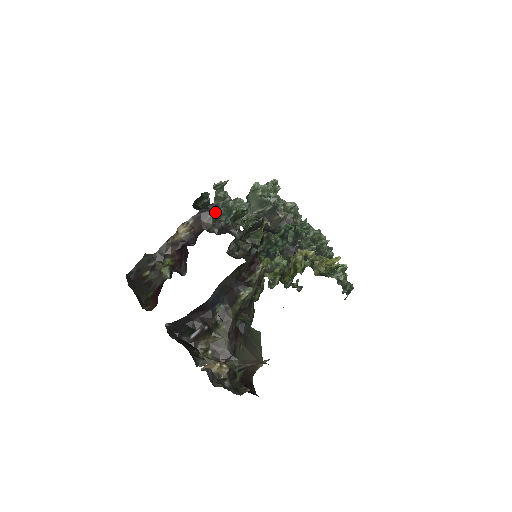
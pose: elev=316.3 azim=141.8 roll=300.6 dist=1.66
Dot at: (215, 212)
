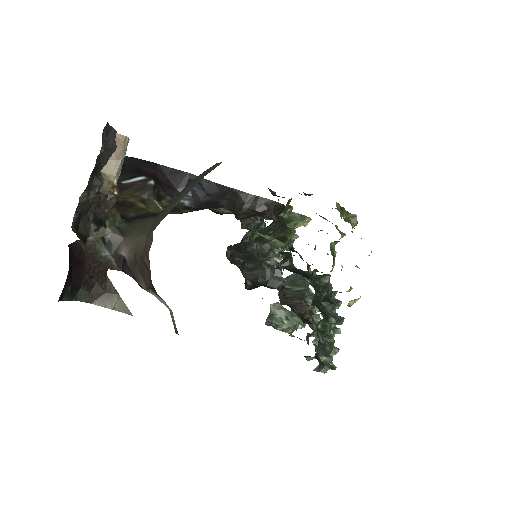
Dot at: (261, 221)
